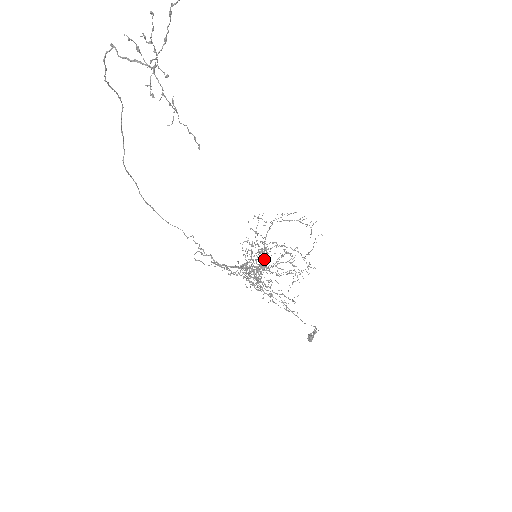
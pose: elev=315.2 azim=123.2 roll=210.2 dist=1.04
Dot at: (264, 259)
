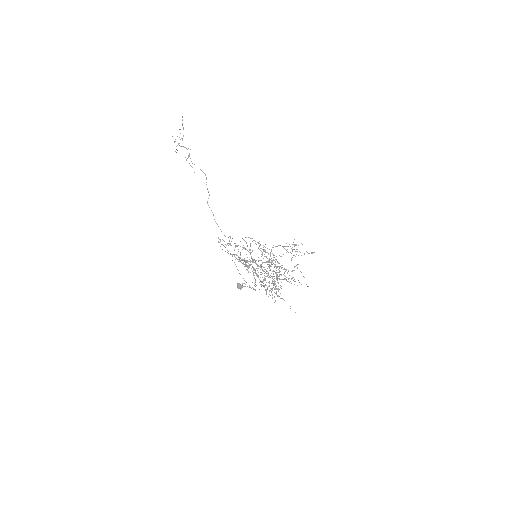
Dot at: (264, 262)
